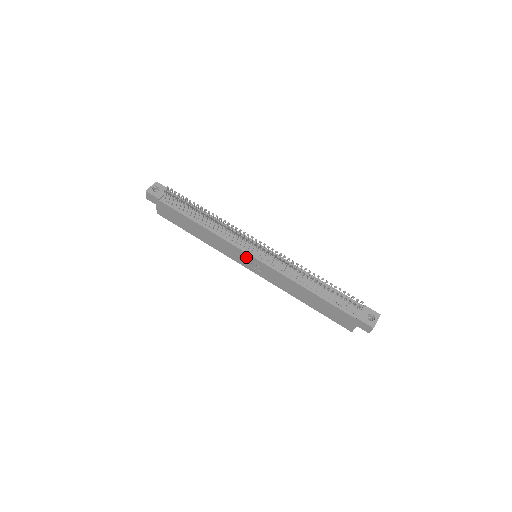
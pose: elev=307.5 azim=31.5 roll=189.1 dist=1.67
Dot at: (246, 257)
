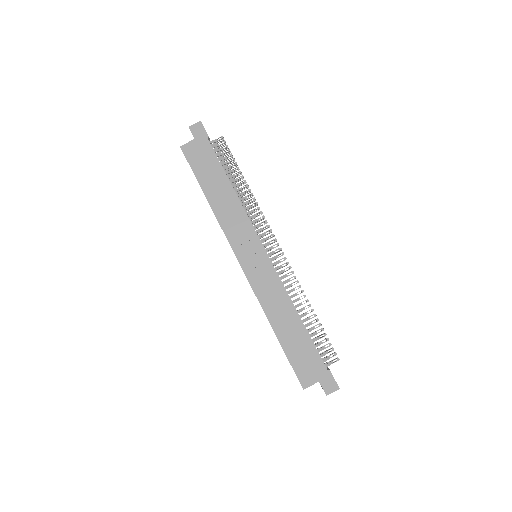
Dot at: (254, 247)
